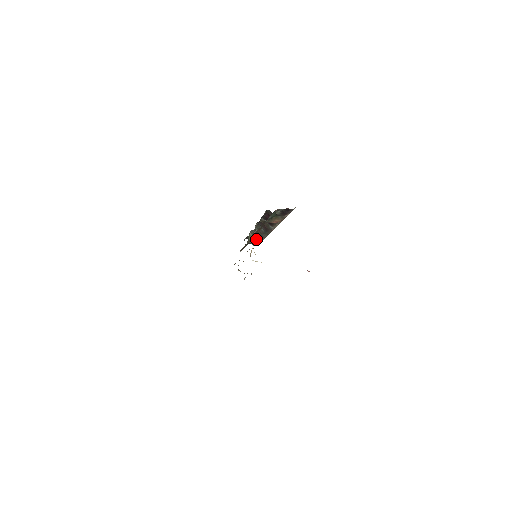
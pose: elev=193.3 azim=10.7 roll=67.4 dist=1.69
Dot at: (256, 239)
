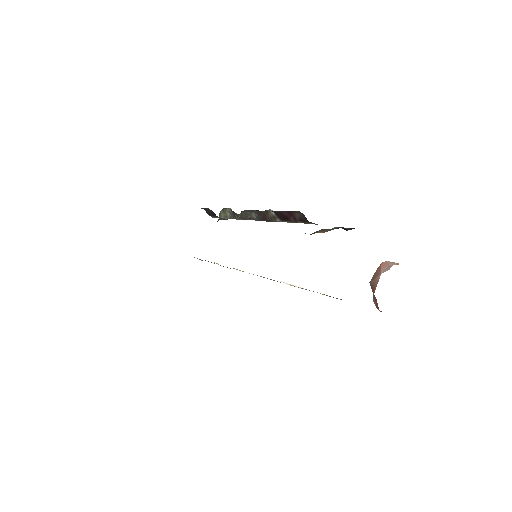
Dot at: (228, 217)
